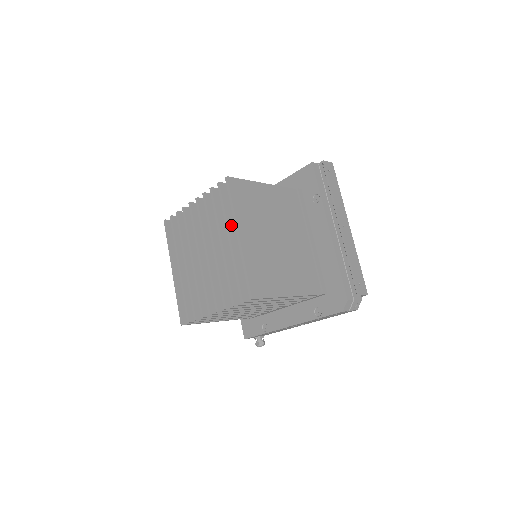
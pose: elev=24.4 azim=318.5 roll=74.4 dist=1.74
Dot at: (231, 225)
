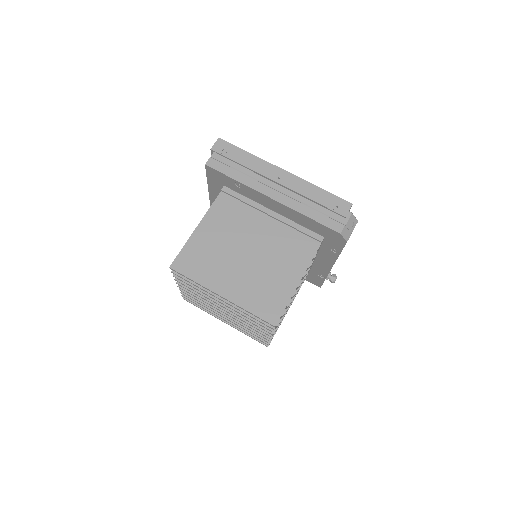
Dot at: occluded
